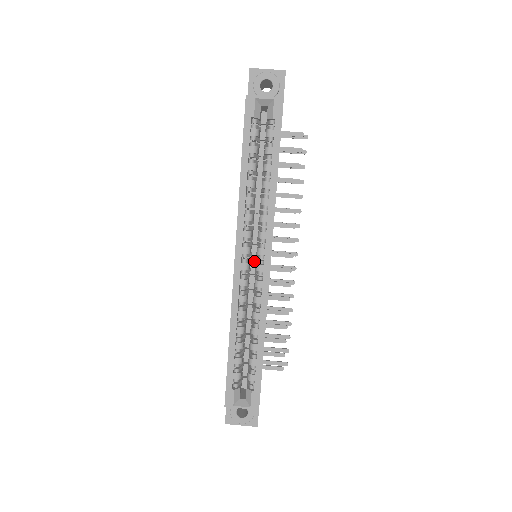
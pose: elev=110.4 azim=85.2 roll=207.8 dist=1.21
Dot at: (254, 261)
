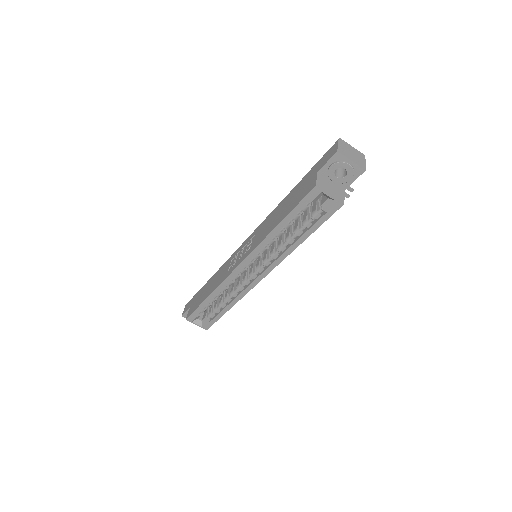
Dot at: occluded
